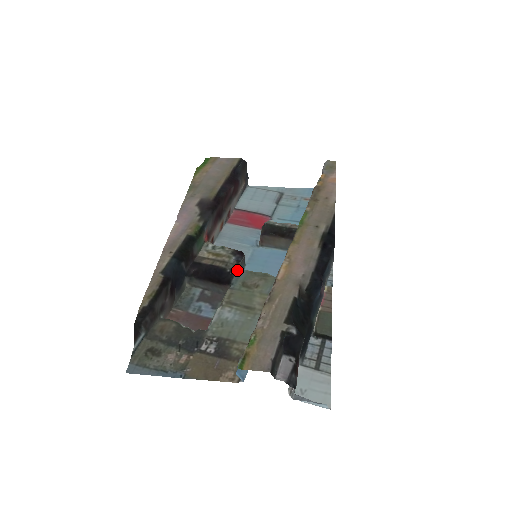
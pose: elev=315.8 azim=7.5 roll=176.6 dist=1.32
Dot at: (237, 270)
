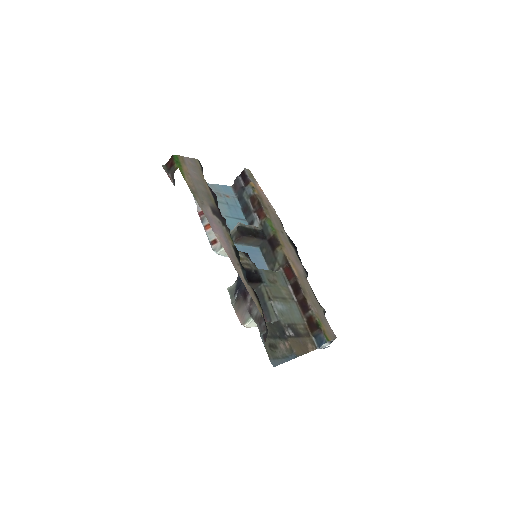
Dot at: (258, 270)
